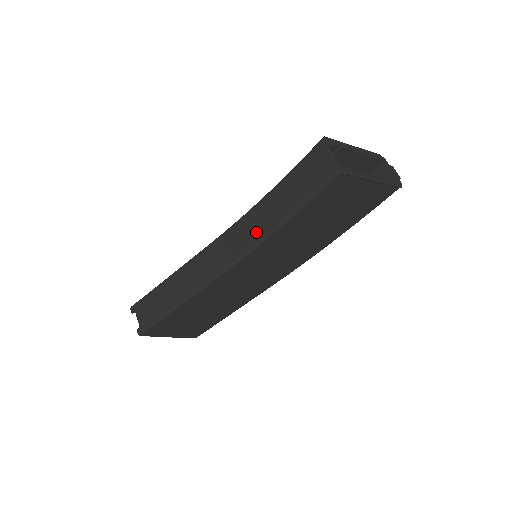
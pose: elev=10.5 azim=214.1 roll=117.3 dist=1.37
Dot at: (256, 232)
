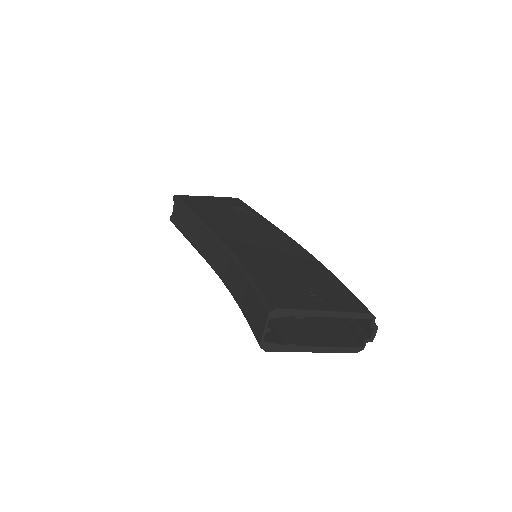
Dot at: (228, 278)
